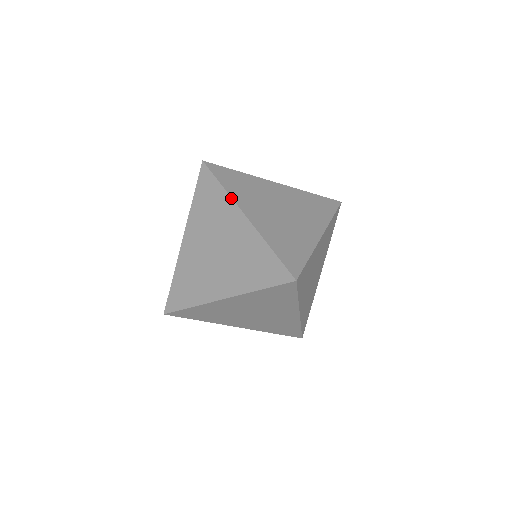
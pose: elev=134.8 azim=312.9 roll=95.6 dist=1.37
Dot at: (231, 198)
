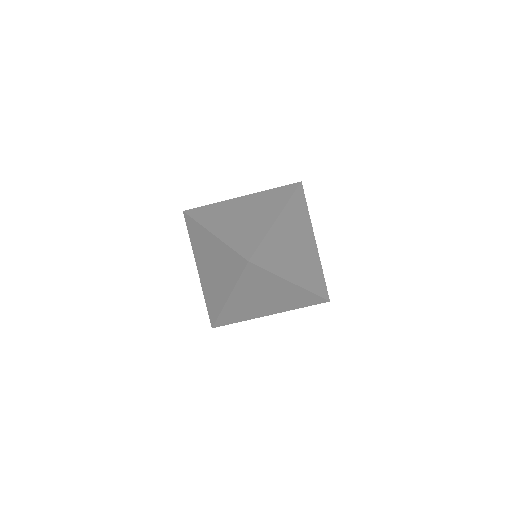
Dot at: (233, 288)
